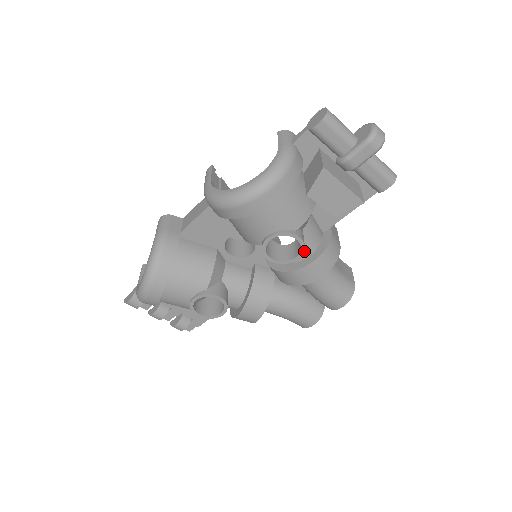
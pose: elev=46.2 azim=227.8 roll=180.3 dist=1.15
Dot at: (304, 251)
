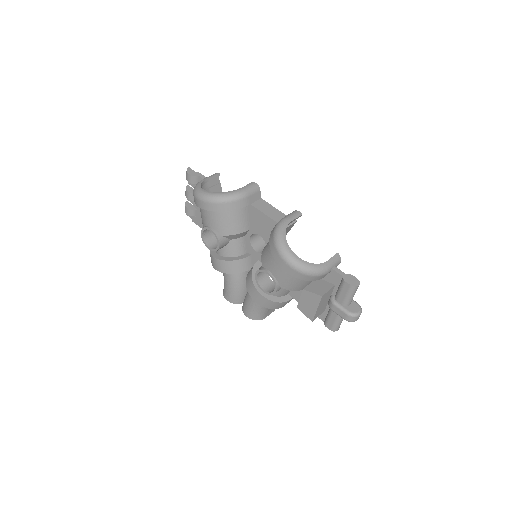
Dot at: occluded
